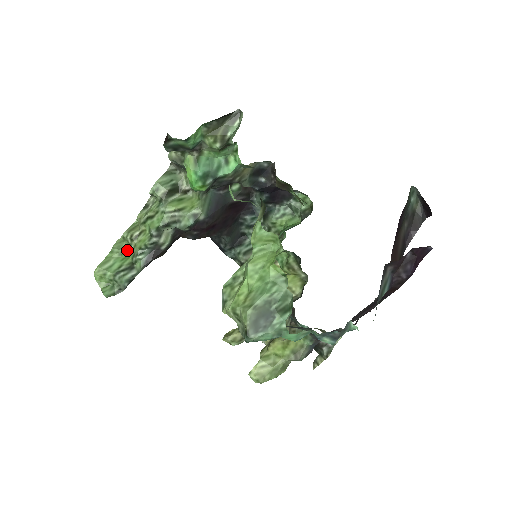
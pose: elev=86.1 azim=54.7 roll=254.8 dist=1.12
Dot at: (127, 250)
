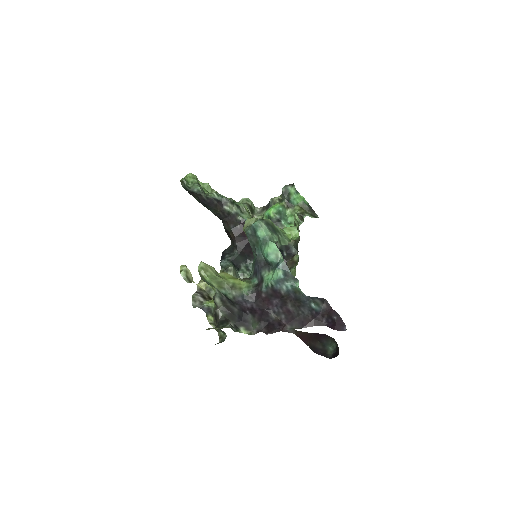
Dot at: (208, 192)
